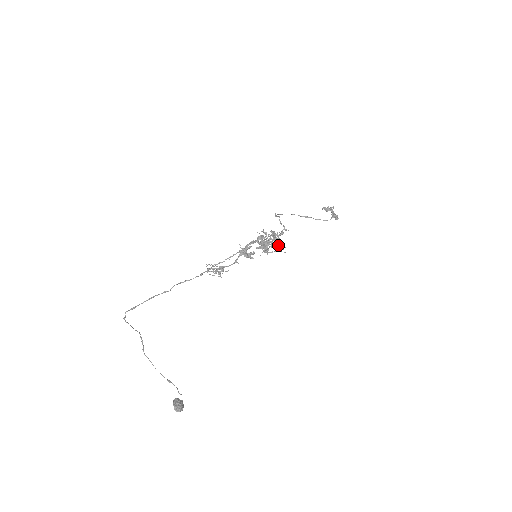
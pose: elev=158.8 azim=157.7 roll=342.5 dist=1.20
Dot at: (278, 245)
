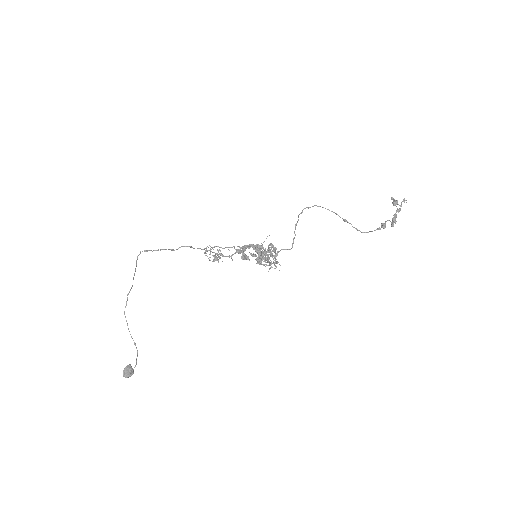
Dot at: (269, 264)
